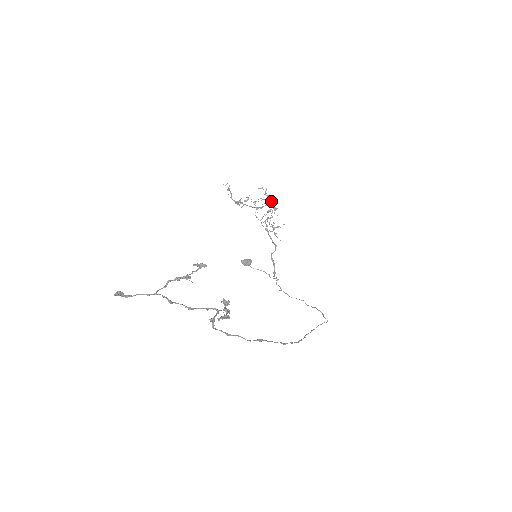
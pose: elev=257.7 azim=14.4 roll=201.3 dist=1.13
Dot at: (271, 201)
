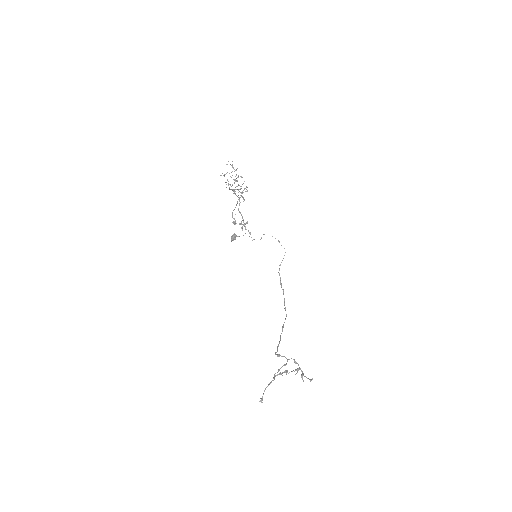
Dot at: (236, 170)
